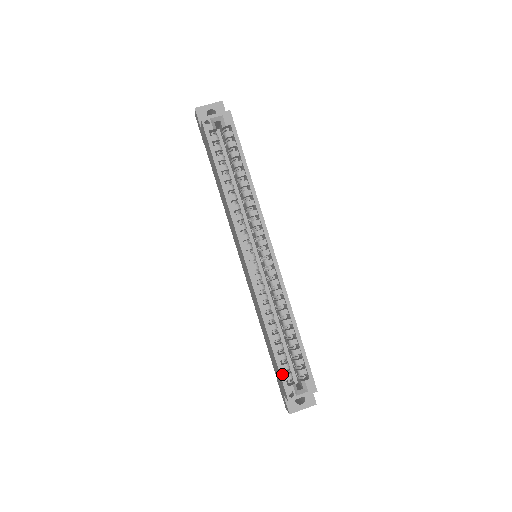
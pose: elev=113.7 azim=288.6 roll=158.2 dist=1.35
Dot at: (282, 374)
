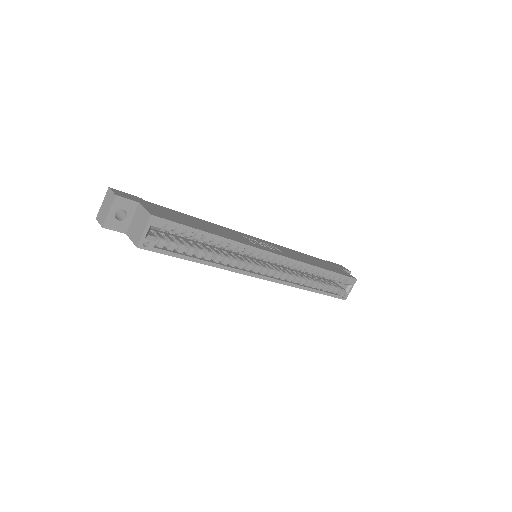
Dot at: (333, 295)
